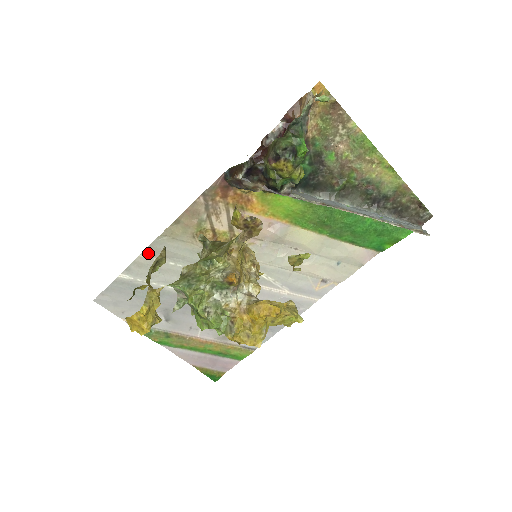
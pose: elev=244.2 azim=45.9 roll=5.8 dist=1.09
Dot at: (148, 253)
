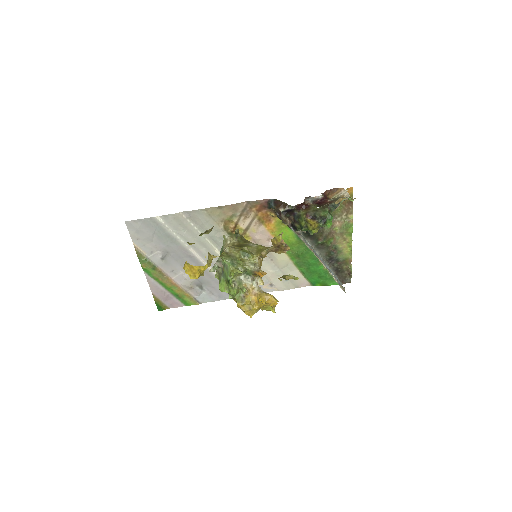
Dot at: (187, 214)
